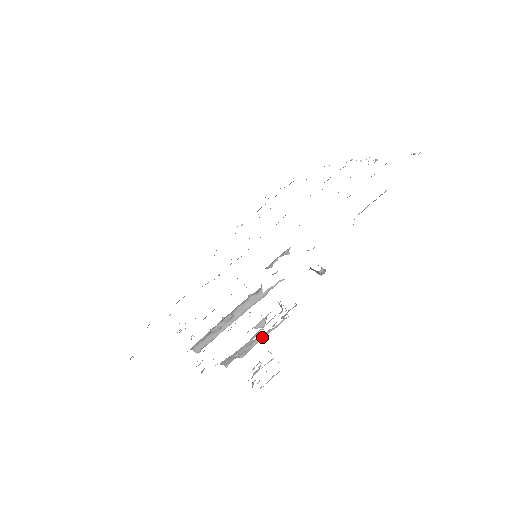
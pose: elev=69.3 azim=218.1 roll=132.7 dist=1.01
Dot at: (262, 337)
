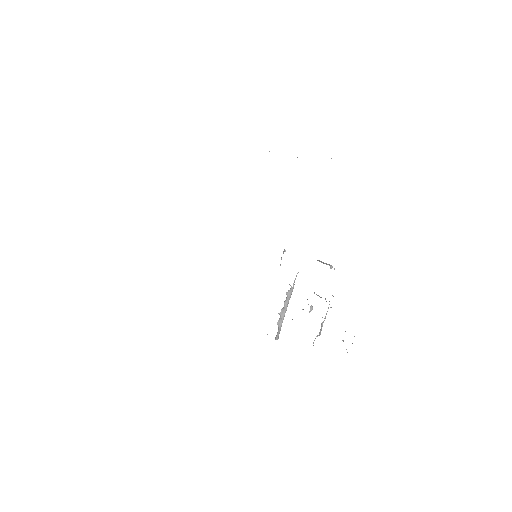
Dot at: (324, 320)
